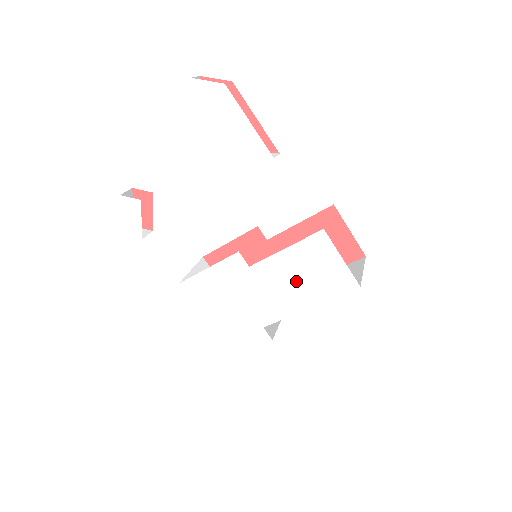
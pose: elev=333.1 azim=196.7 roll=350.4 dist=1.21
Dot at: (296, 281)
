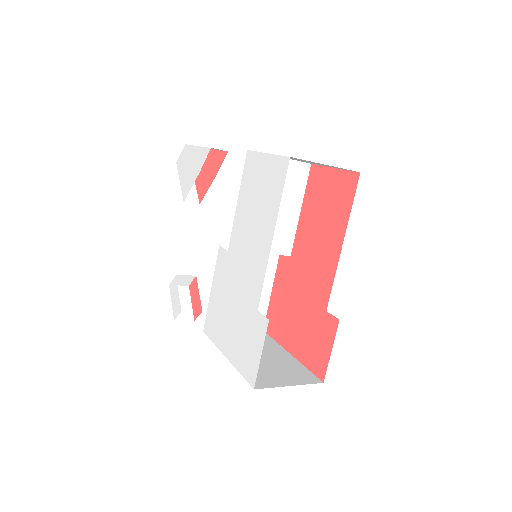
Dot at: (254, 221)
